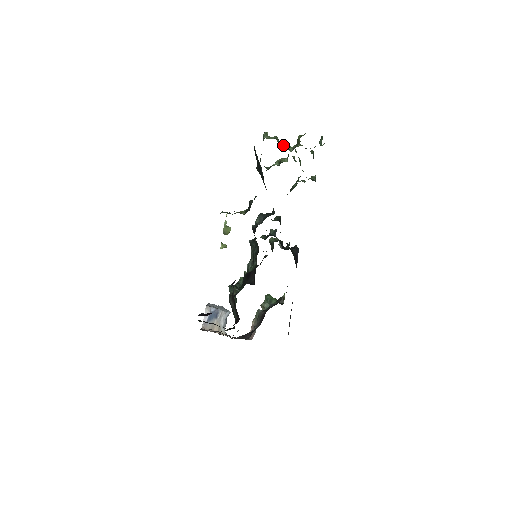
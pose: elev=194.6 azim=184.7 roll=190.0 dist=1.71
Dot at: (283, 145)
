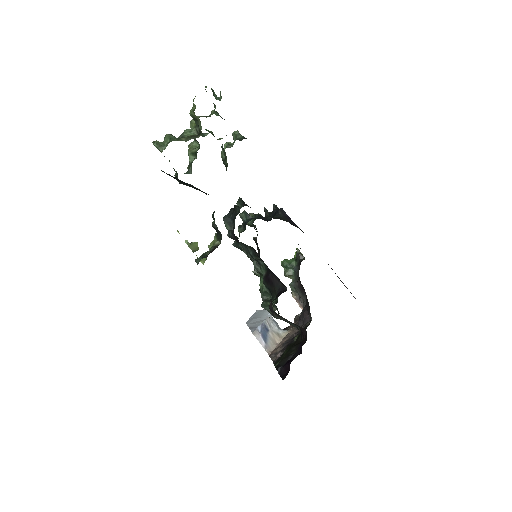
Dot at: (184, 138)
